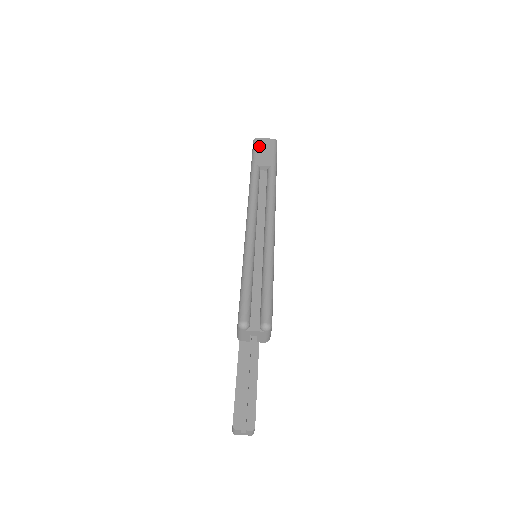
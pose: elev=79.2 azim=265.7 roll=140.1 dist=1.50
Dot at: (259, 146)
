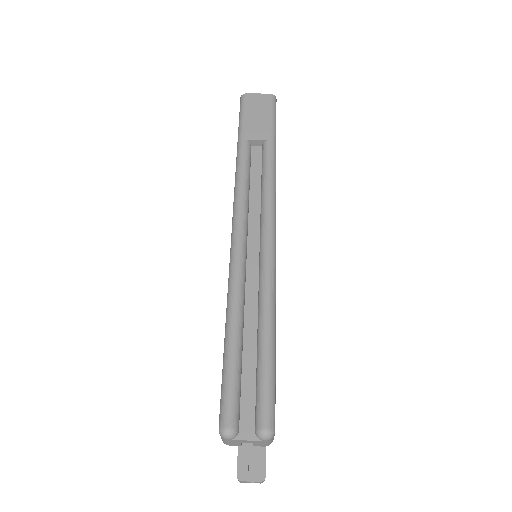
Dot at: (249, 107)
